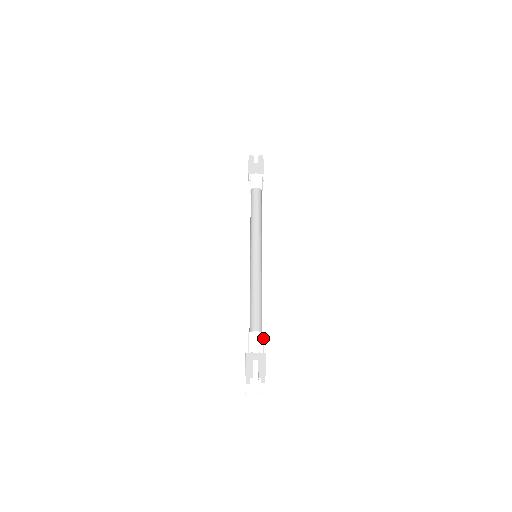
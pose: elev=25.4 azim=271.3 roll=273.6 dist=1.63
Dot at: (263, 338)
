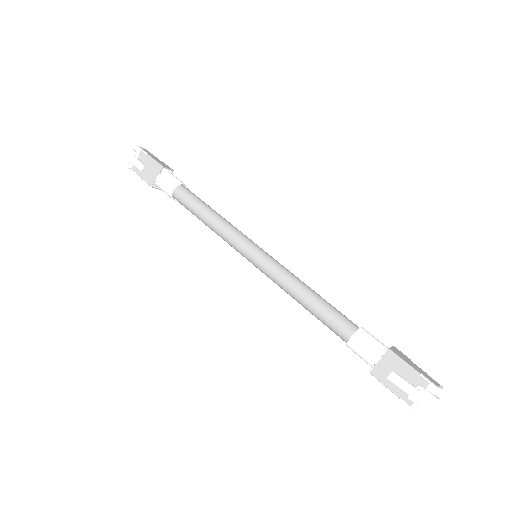
Dot at: (366, 333)
